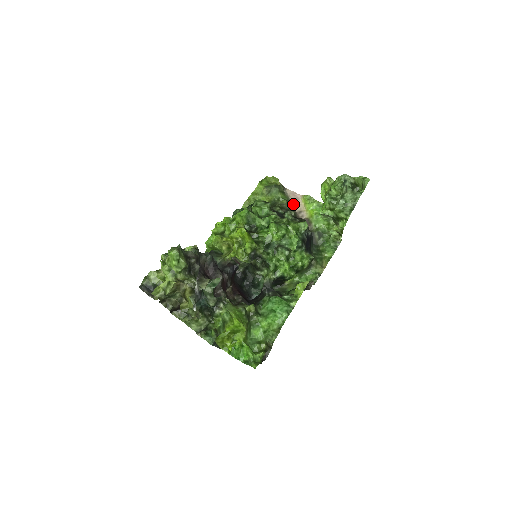
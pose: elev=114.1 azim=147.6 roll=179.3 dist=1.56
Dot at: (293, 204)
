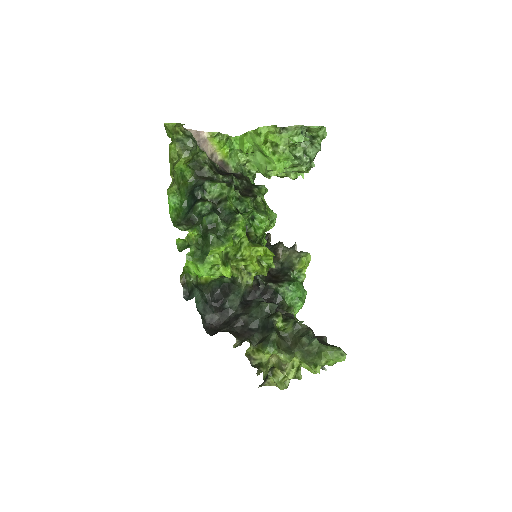
Dot at: (202, 149)
